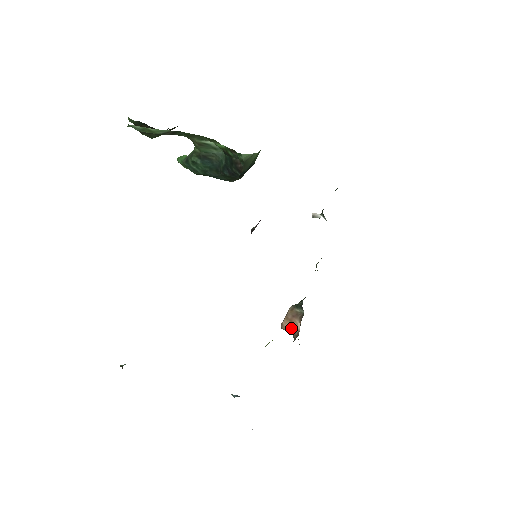
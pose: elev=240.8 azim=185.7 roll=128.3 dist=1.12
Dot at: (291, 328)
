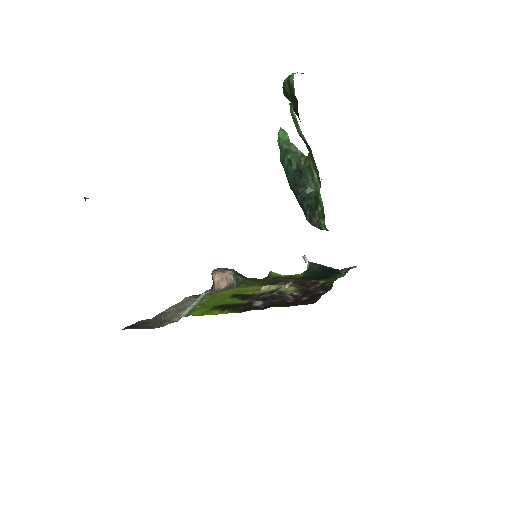
Dot at: (218, 282)
